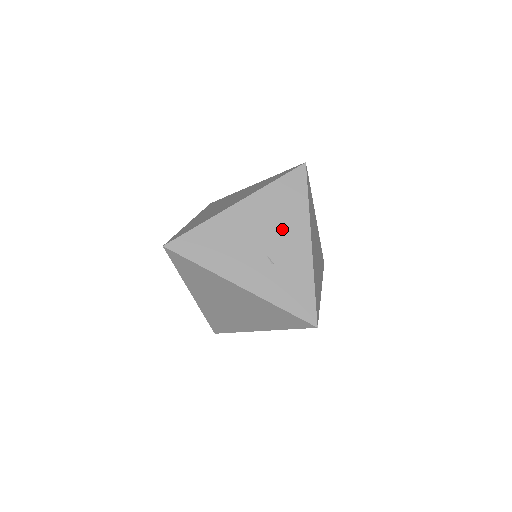
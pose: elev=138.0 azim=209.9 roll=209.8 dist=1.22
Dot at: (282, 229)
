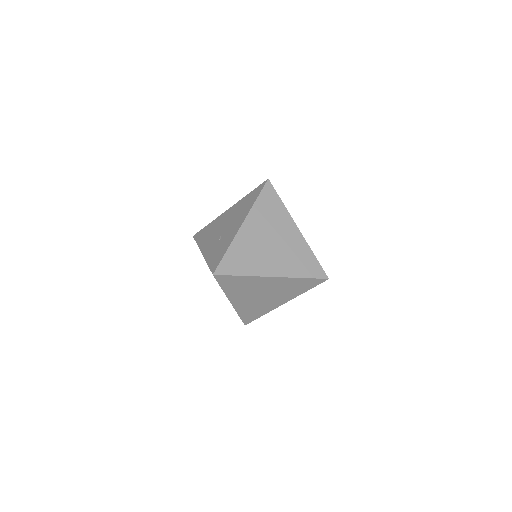
Dot at: (235, 219)
